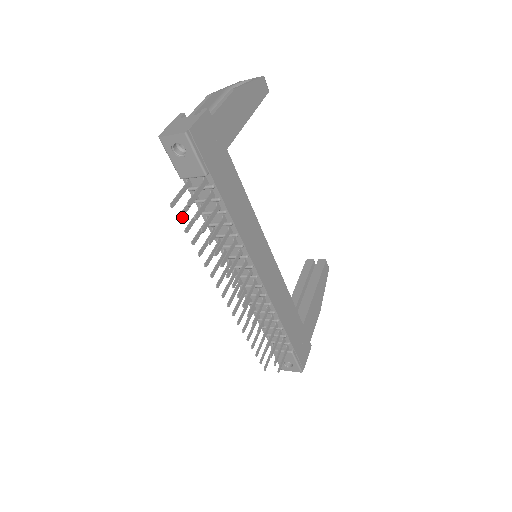
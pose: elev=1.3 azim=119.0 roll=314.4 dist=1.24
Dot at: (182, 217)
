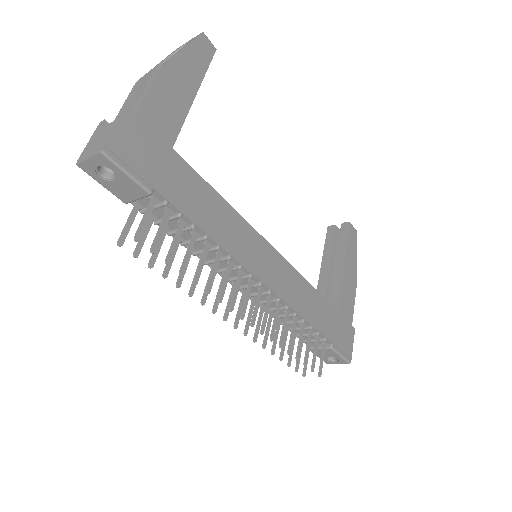
Dot at: (139, 251)
